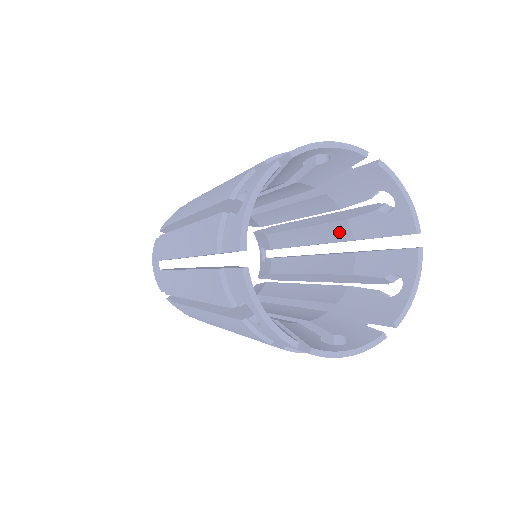
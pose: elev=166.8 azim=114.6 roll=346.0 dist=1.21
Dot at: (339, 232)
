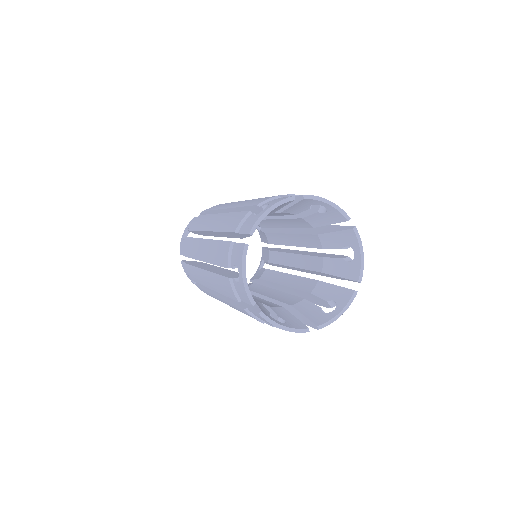
Dot at: (301, 223)
